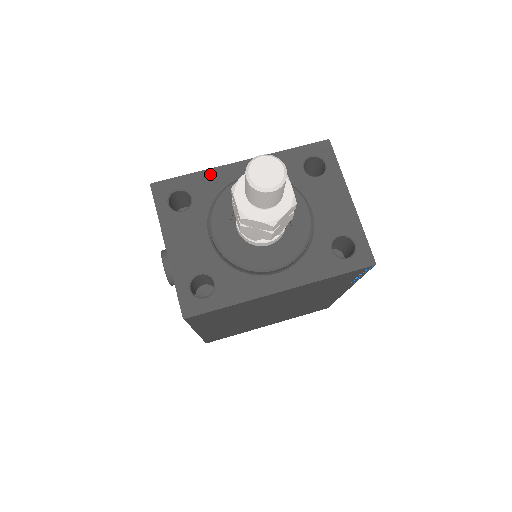
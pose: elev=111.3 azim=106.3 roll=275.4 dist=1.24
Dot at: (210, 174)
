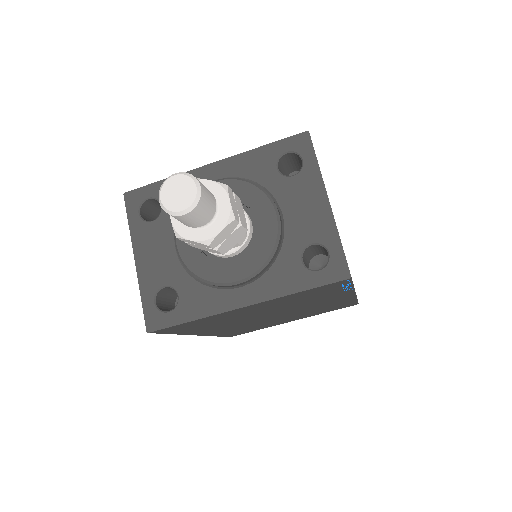
Dot at: occluded
